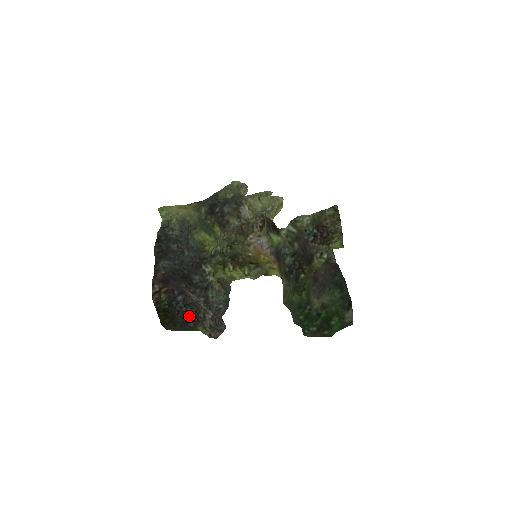
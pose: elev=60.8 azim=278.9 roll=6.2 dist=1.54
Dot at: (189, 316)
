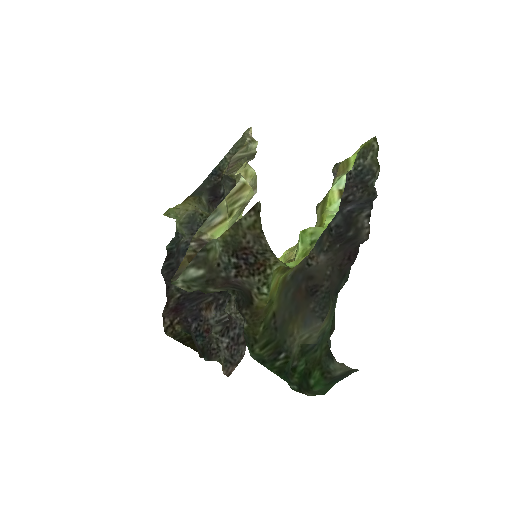
Dot at: (202, 349)
